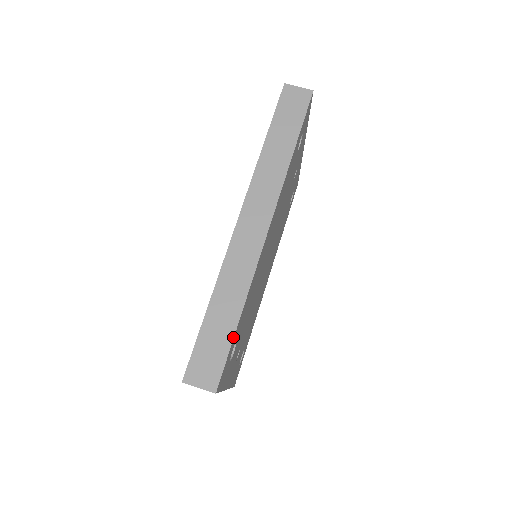
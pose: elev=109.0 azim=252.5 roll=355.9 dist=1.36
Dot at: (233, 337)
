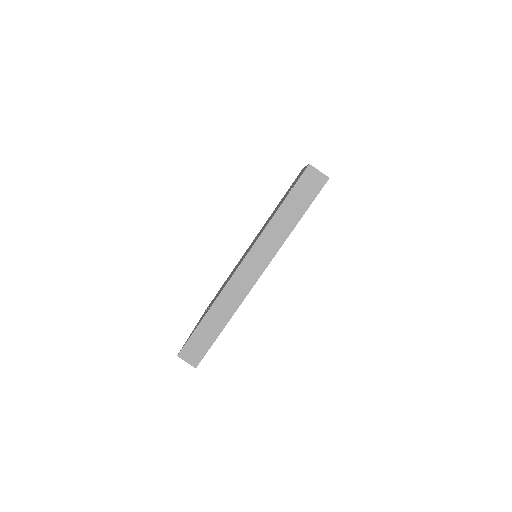
Dot at: (215, 340)
